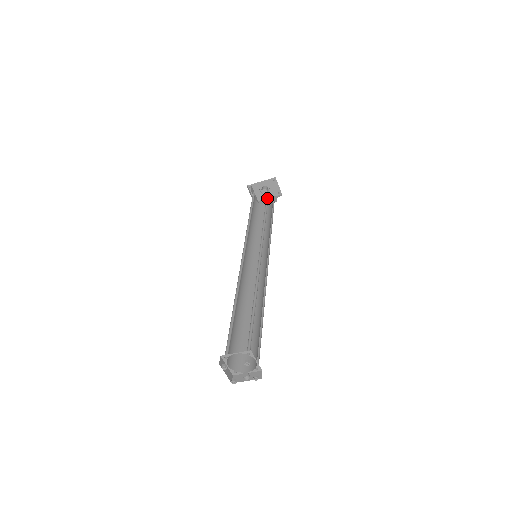
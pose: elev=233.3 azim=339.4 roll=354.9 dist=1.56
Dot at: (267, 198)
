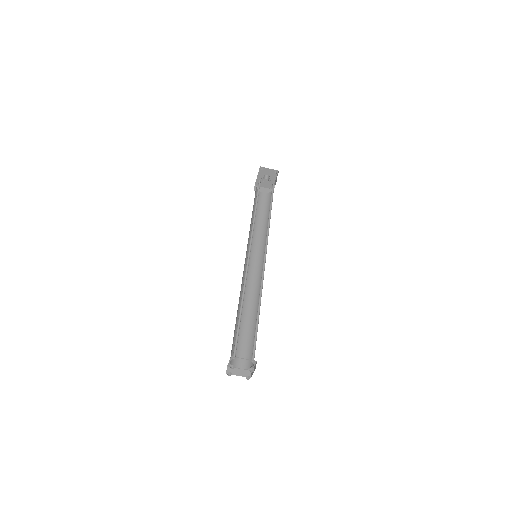
Dot at: (258, 192)
